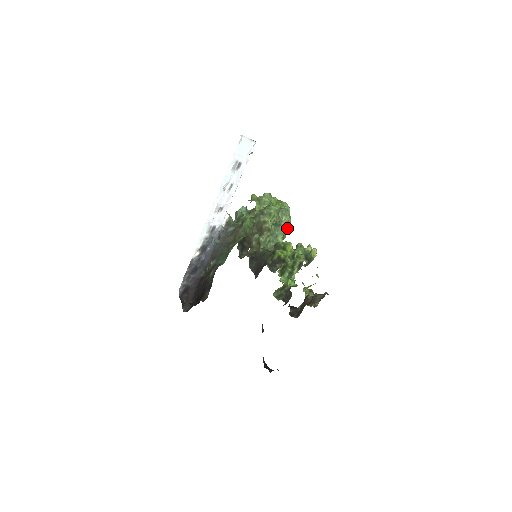
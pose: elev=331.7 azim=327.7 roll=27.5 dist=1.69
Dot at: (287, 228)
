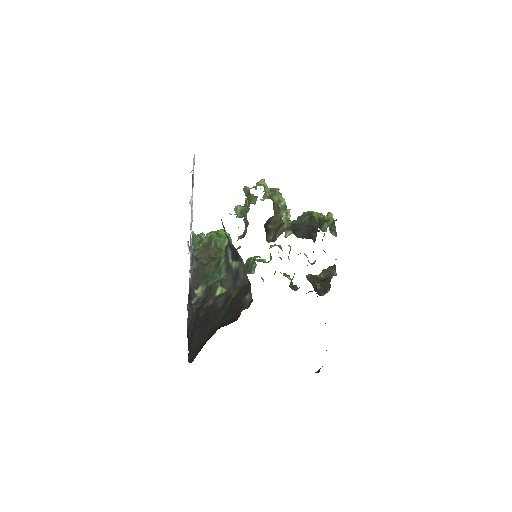
Dot at: occluded
